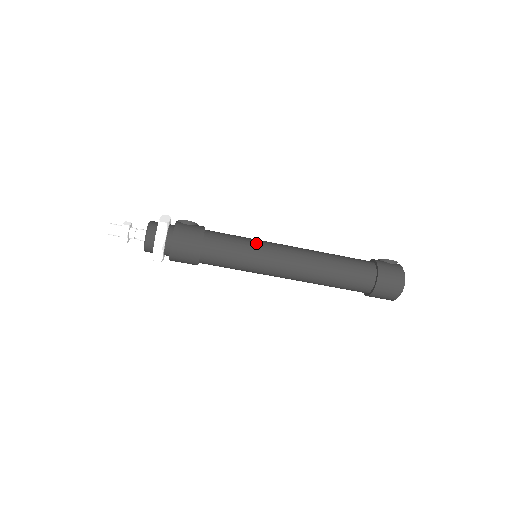
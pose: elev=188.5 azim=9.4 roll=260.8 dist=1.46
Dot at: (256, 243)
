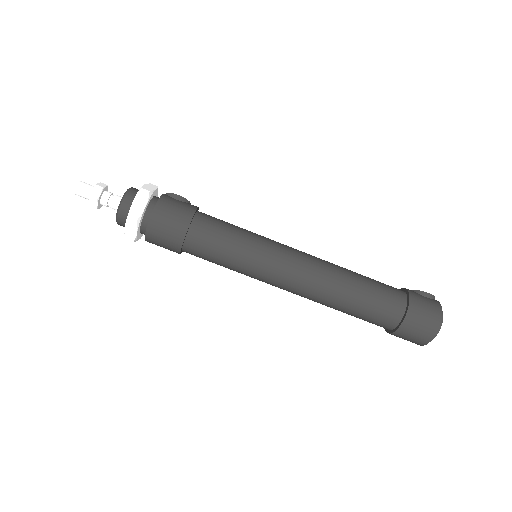
Dot at: (259, 238)
